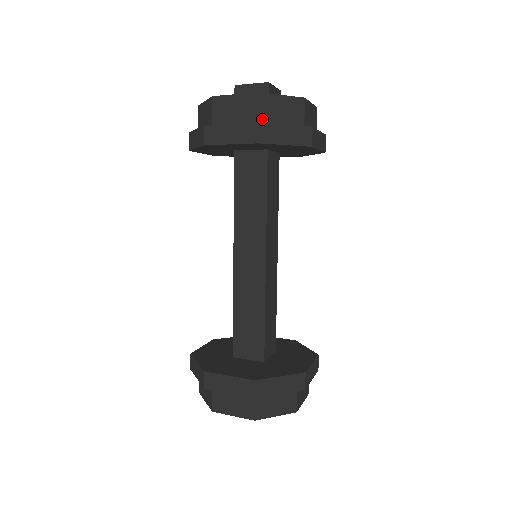
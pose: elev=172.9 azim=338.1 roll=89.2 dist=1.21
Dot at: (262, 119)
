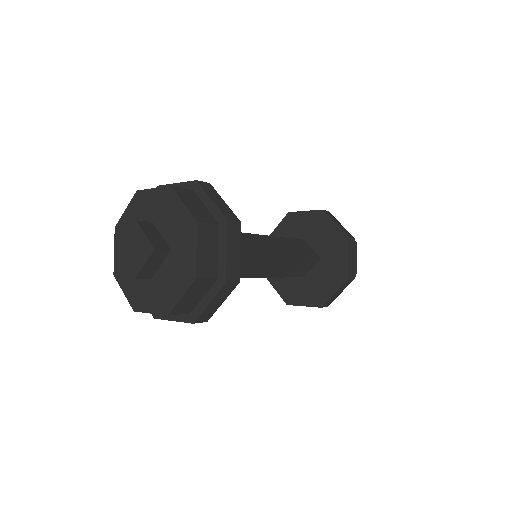
Dot at: (215, 274)
